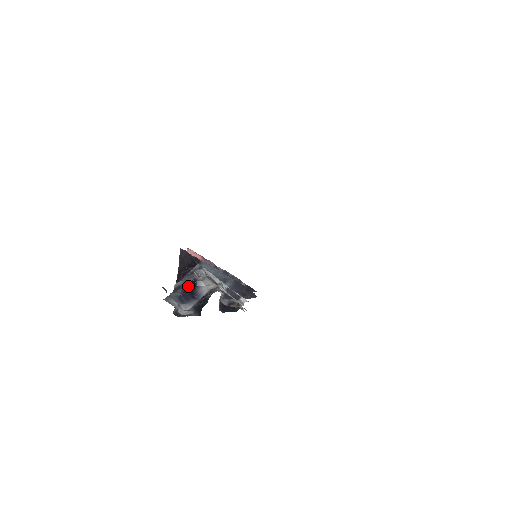
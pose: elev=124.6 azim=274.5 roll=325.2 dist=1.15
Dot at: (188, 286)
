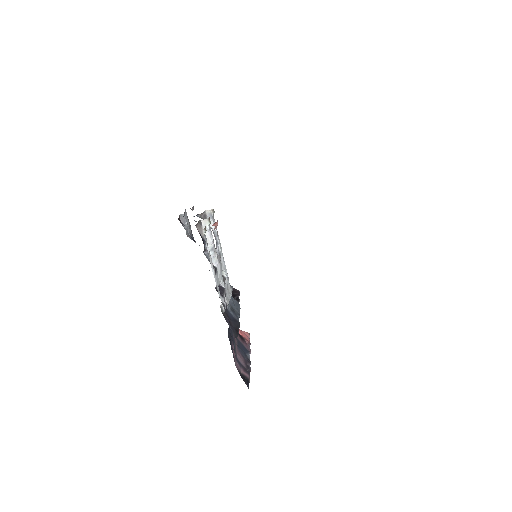
Dot at: occluded
